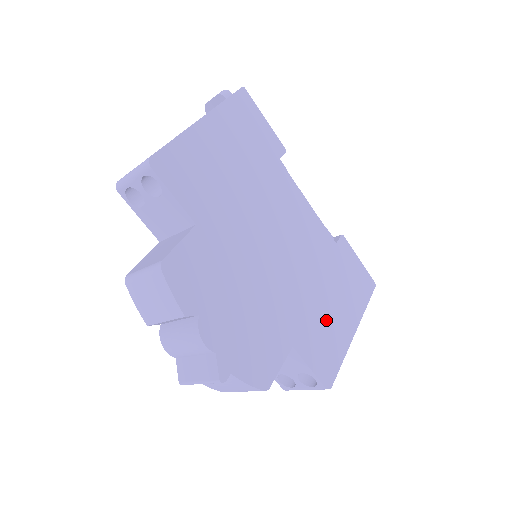
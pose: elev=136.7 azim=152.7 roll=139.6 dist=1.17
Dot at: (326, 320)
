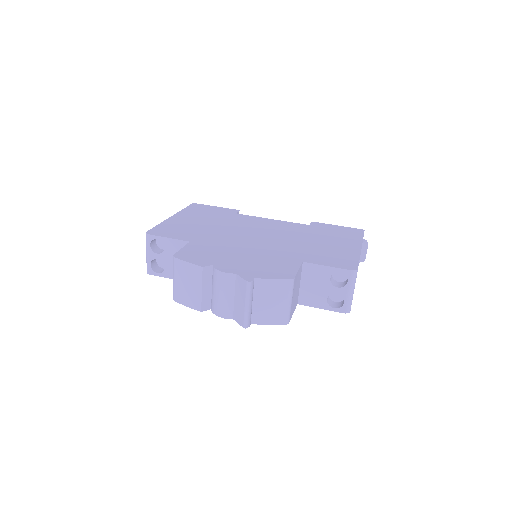
Dot at: (326, 249)
